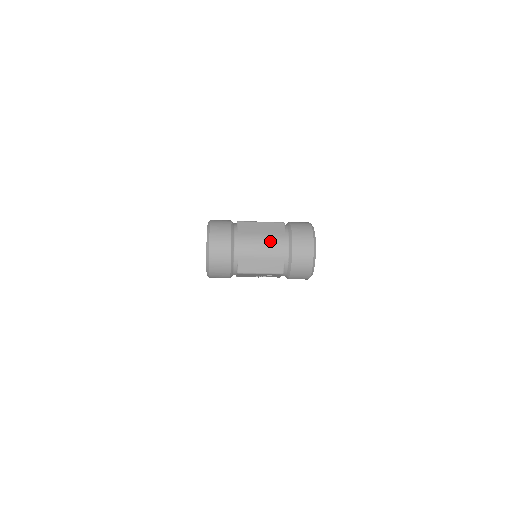
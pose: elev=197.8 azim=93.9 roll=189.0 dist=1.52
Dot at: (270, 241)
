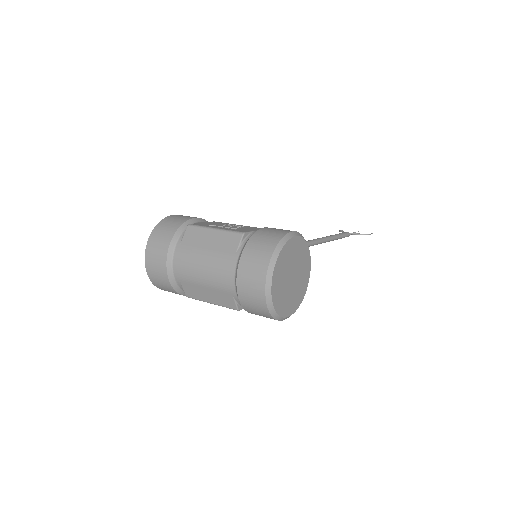
Dot at: (213, 264)
